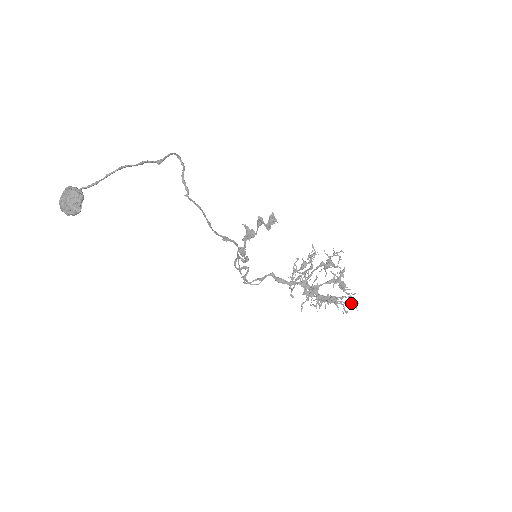
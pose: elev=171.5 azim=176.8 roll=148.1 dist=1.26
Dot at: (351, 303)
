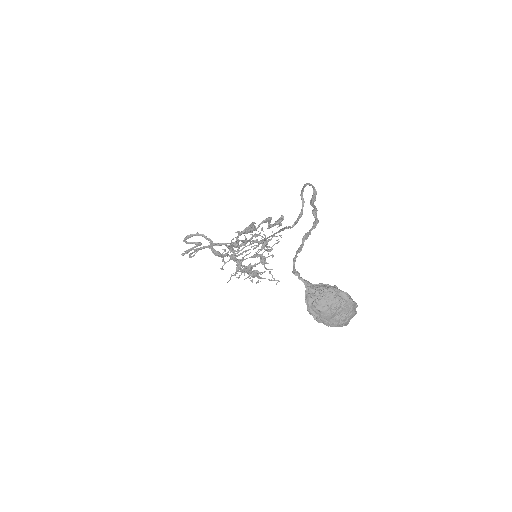
Dot at: occluded
